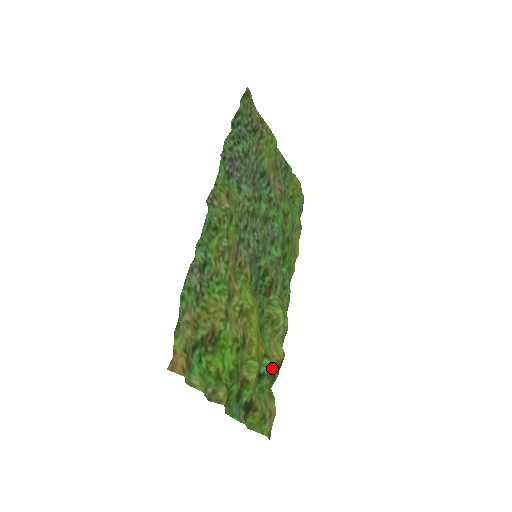
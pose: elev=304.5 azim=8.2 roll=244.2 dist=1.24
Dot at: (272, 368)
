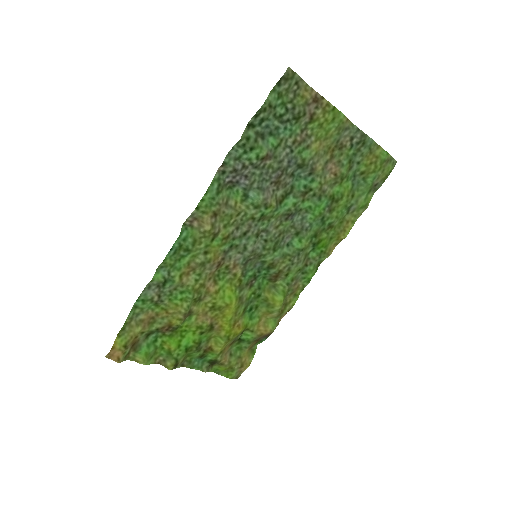
Dot at: (254, 338)
